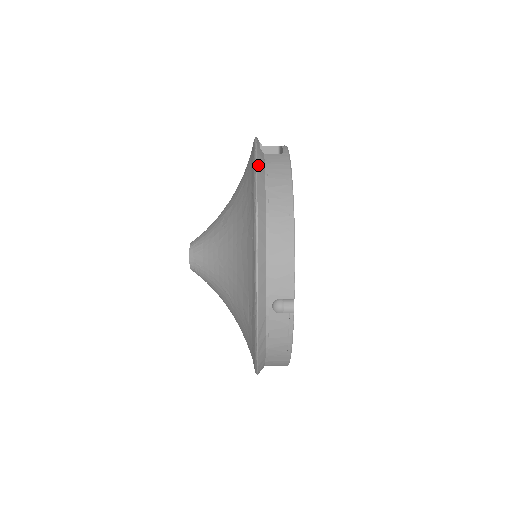
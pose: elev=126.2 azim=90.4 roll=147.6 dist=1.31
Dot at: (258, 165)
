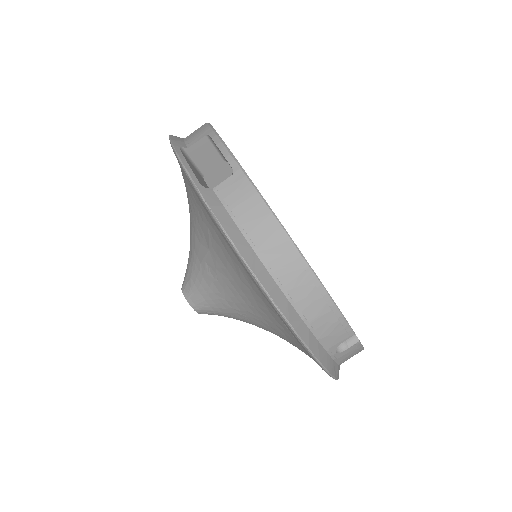
Dot at: (226, 229)
